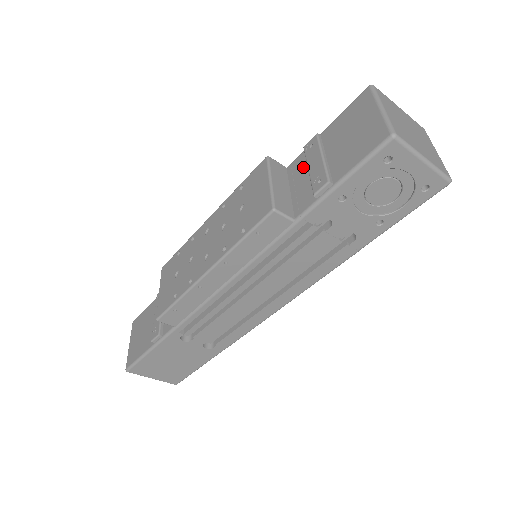
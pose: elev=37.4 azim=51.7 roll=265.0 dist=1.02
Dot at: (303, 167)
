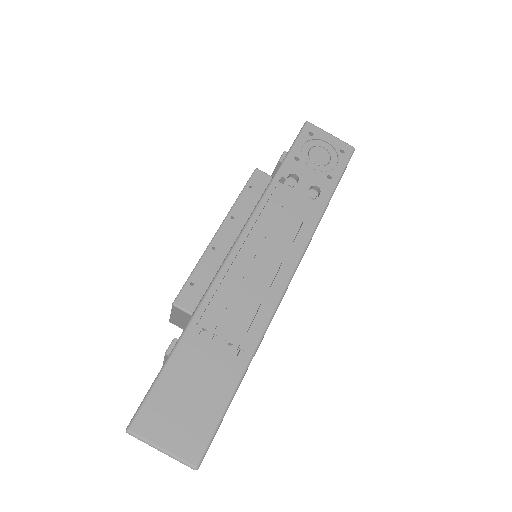
Dot at: occluded
